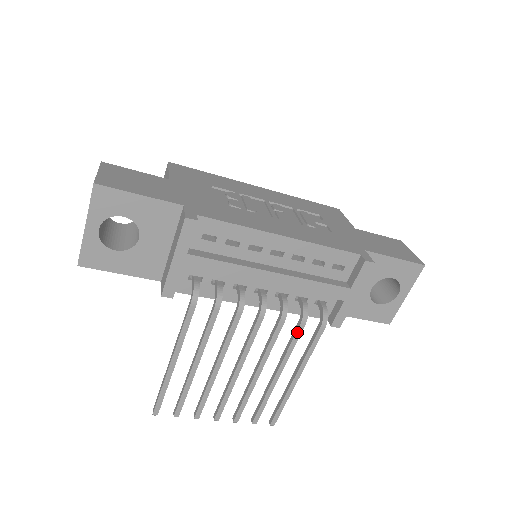
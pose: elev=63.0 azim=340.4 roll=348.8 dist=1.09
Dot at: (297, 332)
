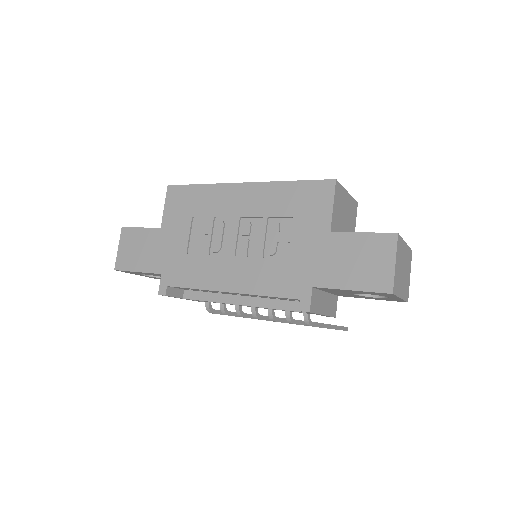
Dot at: occluded
